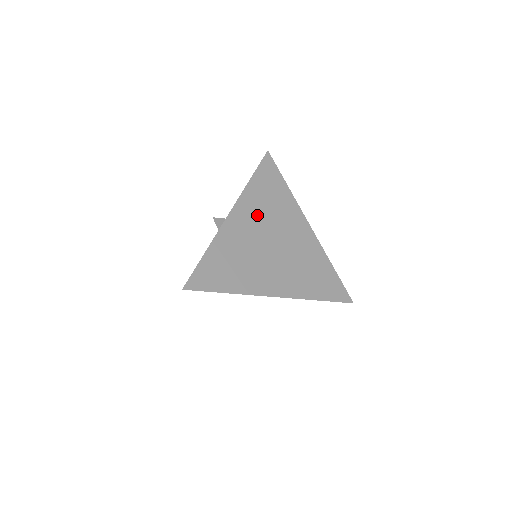
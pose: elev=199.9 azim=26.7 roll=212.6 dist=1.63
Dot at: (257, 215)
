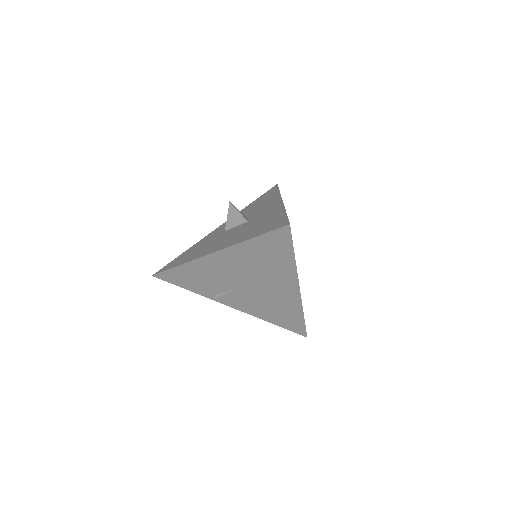
Dot at: occluded
